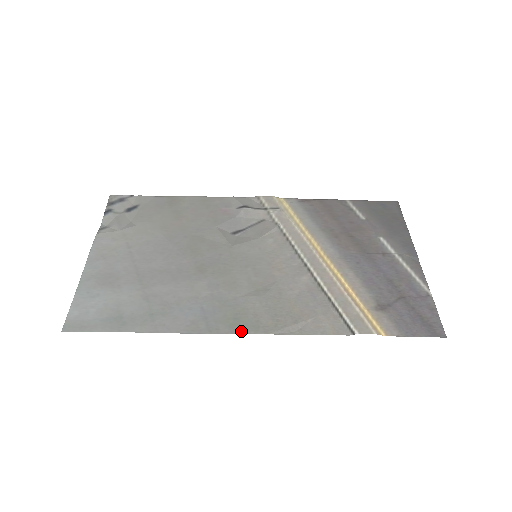
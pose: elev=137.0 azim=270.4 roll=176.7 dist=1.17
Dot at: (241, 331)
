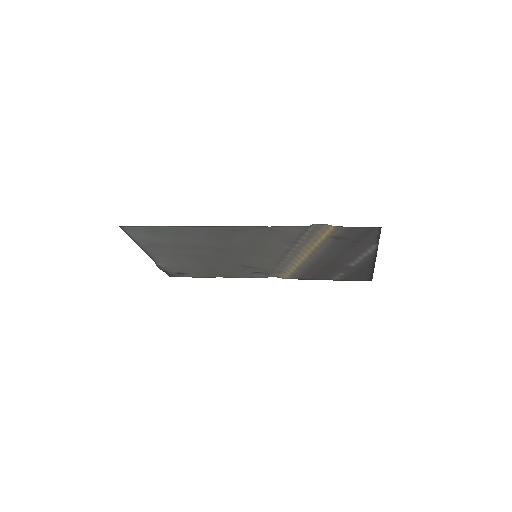
Dot at: (233, 227)
